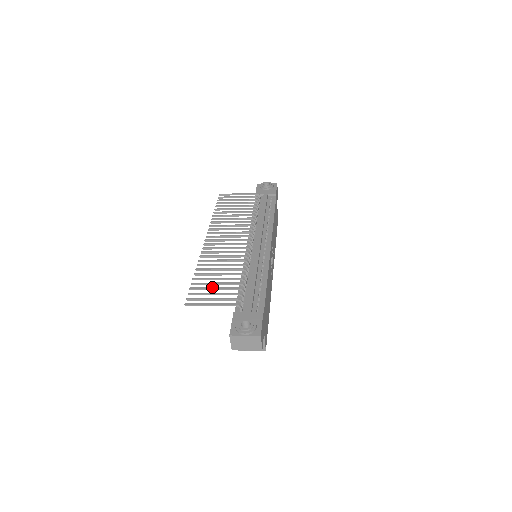
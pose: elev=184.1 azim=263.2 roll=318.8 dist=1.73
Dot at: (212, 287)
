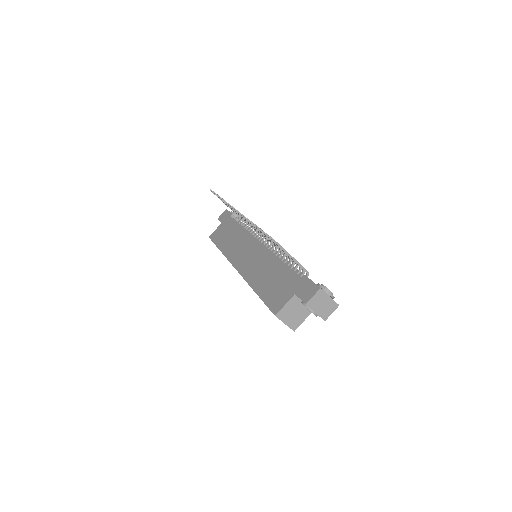
Dot at: occluded
